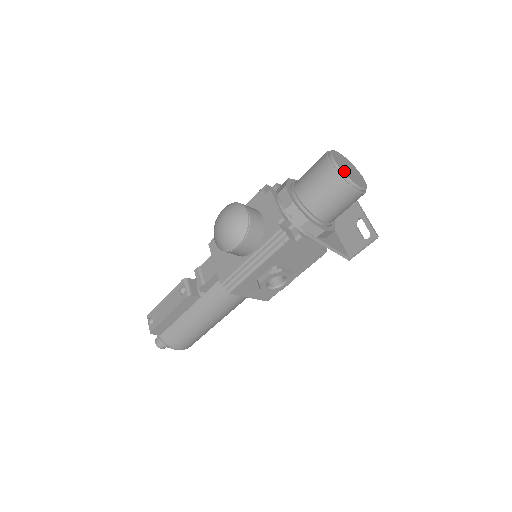
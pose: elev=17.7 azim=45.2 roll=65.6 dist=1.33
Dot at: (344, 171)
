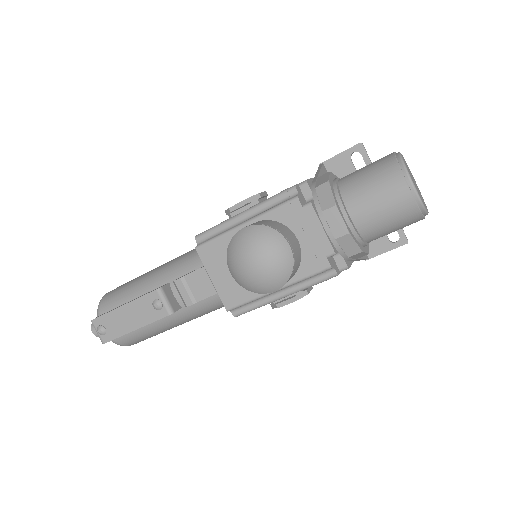
Dot at: (421, 199)
